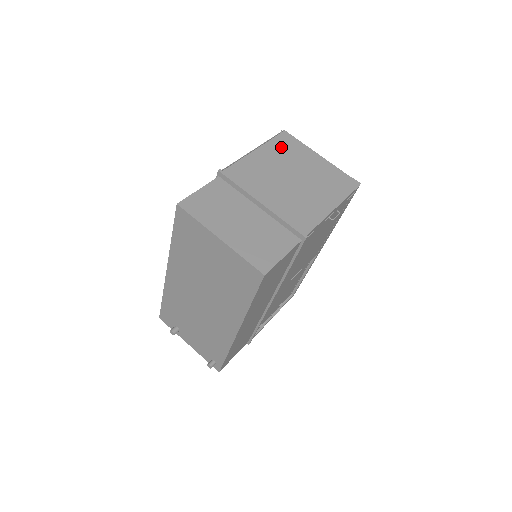
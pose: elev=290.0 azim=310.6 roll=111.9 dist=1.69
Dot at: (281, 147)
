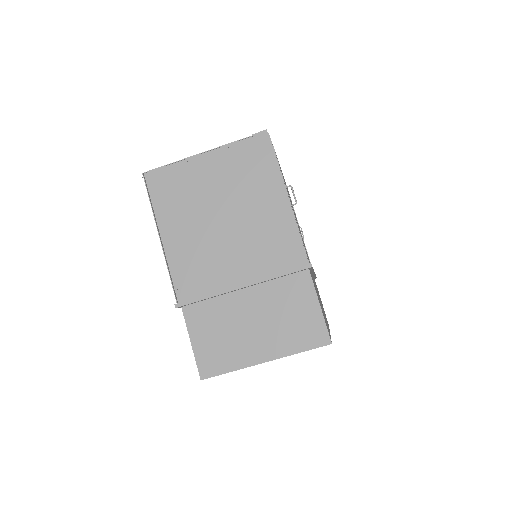
Dot at: (169, 199)
